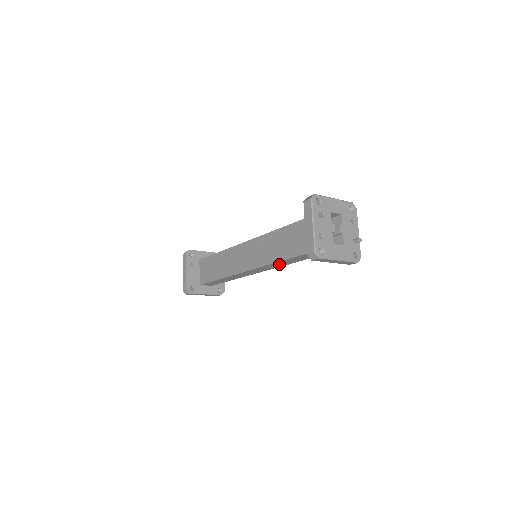
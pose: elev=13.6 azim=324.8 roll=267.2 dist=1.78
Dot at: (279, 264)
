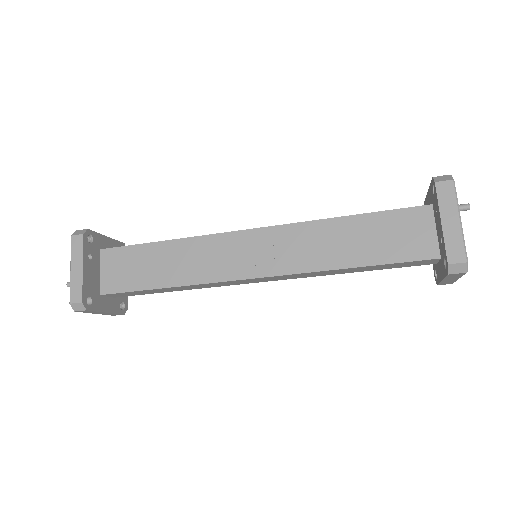
Dot at: (317, 273)
